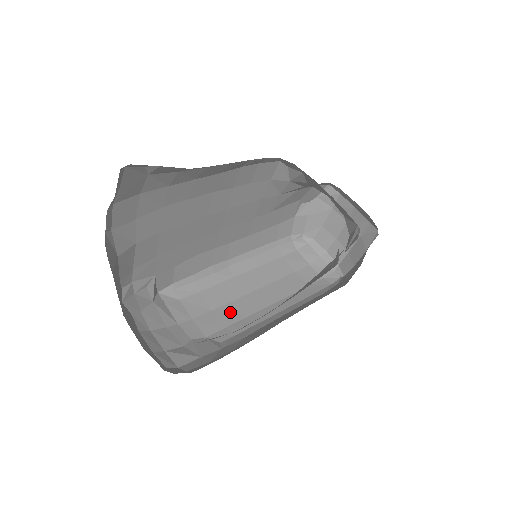
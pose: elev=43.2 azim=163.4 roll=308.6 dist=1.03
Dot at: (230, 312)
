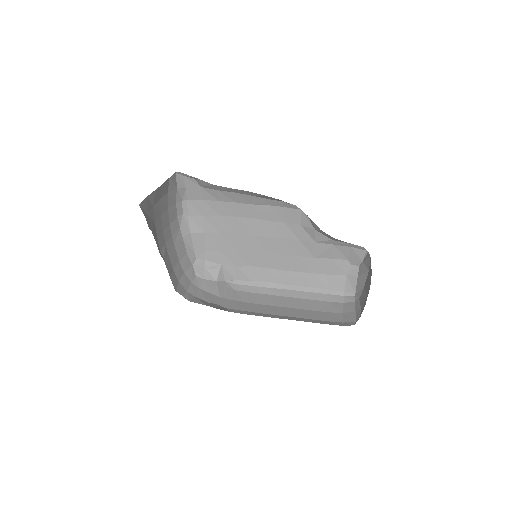
Dot at: (255, 307)
